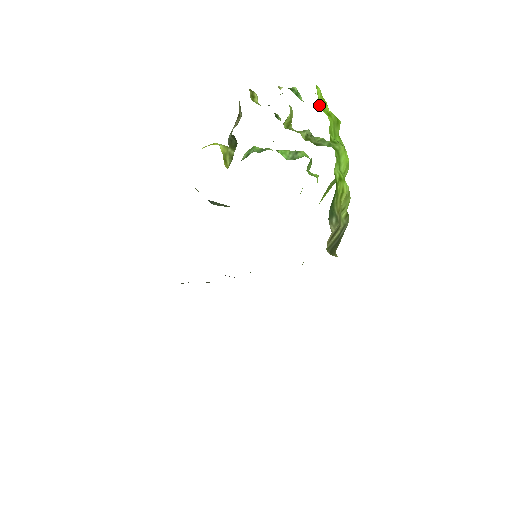
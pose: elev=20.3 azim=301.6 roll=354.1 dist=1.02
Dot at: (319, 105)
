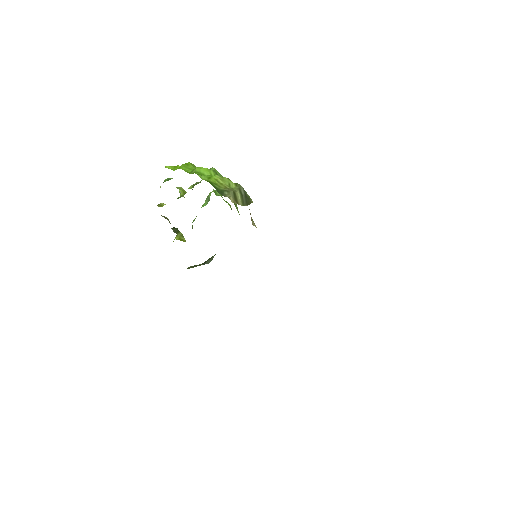
Dot at: (173, 170)
